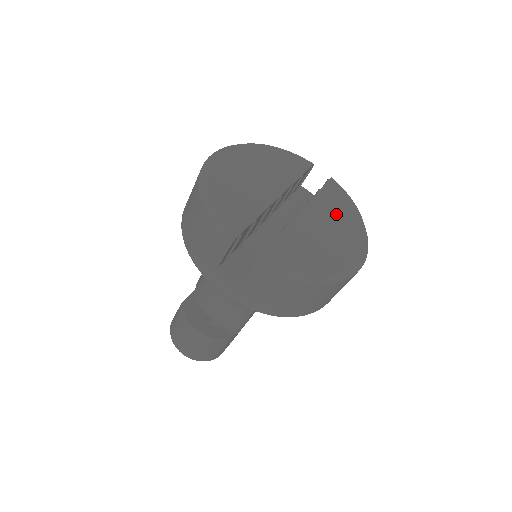
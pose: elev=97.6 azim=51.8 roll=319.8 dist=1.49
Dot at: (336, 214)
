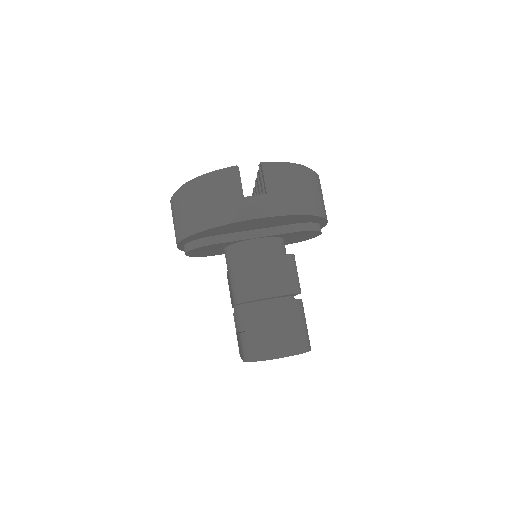
Dot at: occluded
